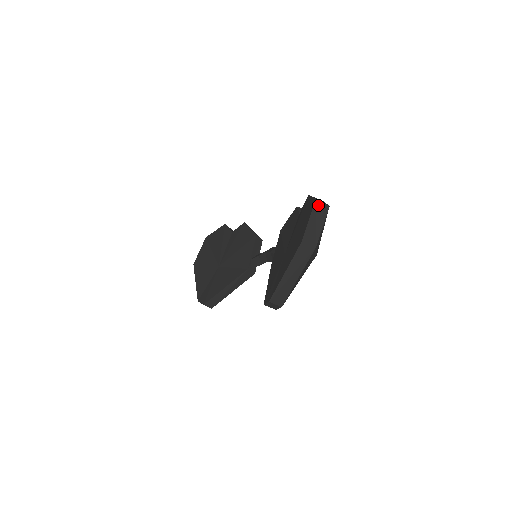
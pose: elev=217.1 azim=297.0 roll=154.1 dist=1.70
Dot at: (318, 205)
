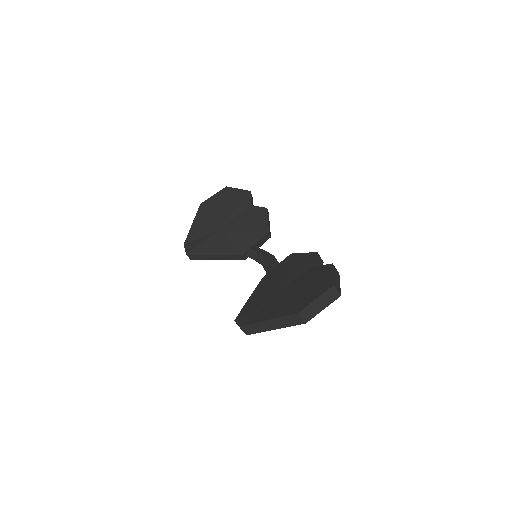
Dot at: (333, 290)
